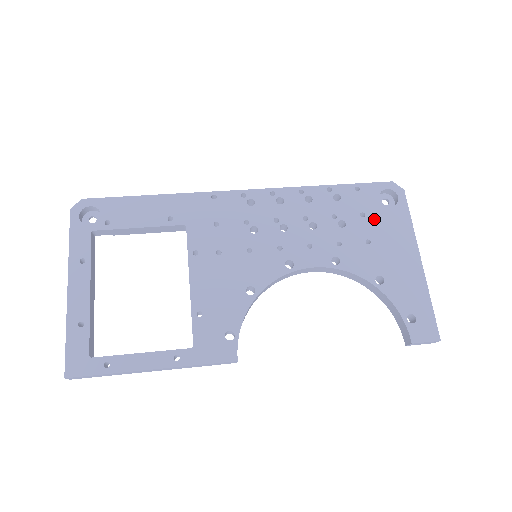
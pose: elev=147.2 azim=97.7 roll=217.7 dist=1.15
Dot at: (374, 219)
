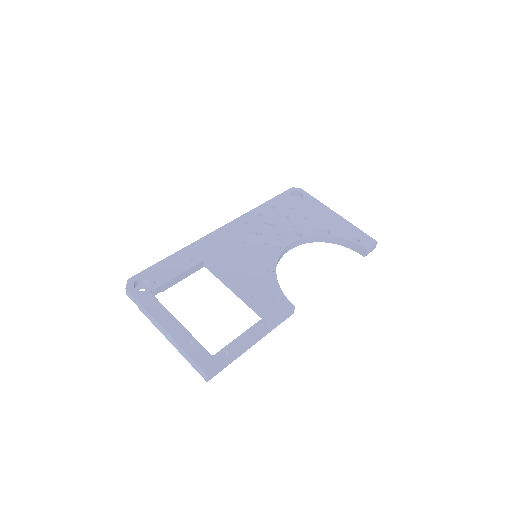
Dot at: (299, 207)
